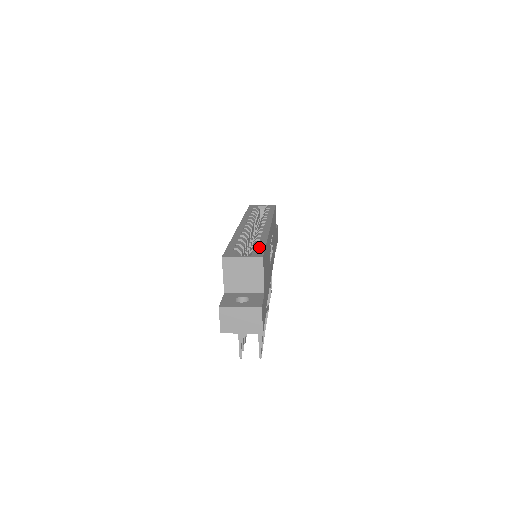
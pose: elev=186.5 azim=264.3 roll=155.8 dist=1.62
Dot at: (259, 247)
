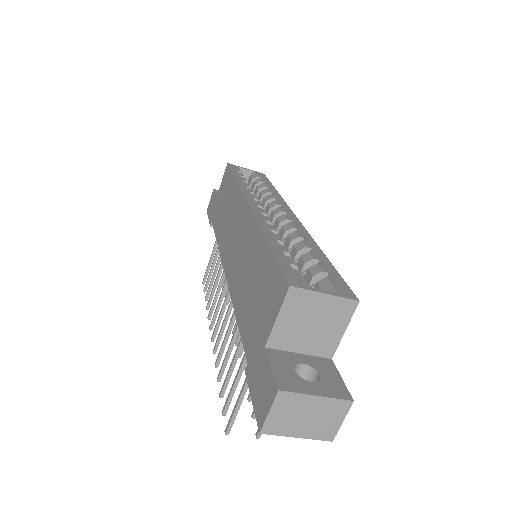
Dot at: (330, 271)
